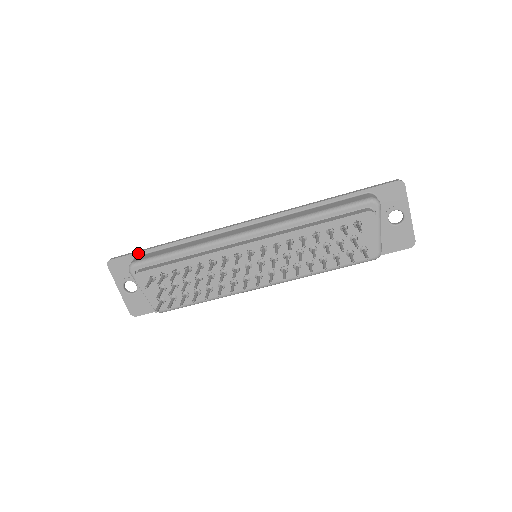
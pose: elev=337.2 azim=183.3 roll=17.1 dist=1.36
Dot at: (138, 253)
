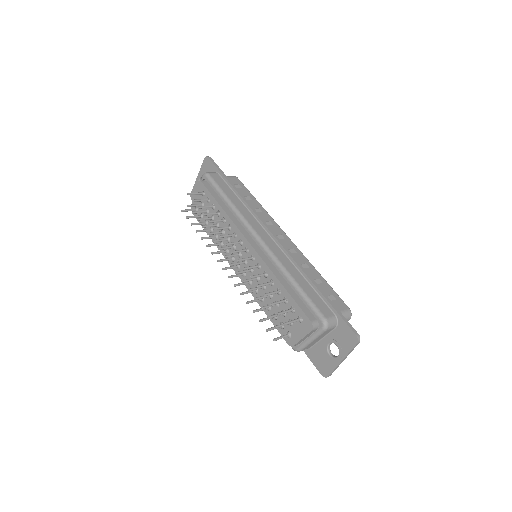
Dot at: (220, 172)
